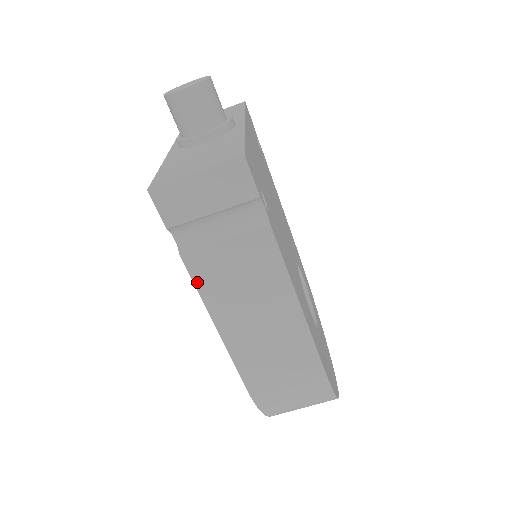
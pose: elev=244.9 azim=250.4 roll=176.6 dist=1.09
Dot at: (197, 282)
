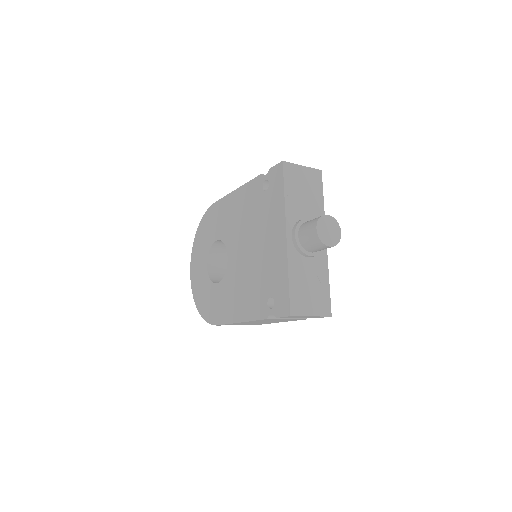
Dot at: (258, 320)
